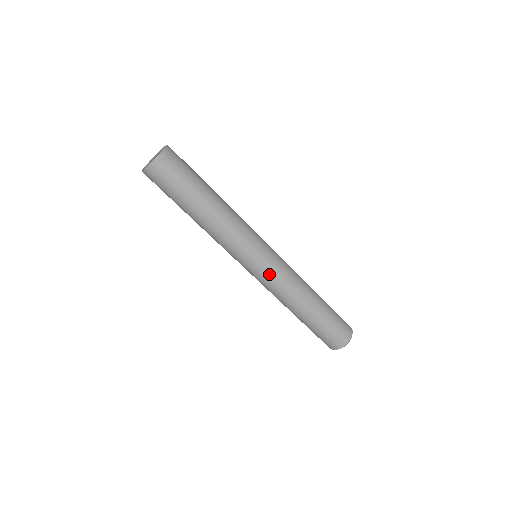
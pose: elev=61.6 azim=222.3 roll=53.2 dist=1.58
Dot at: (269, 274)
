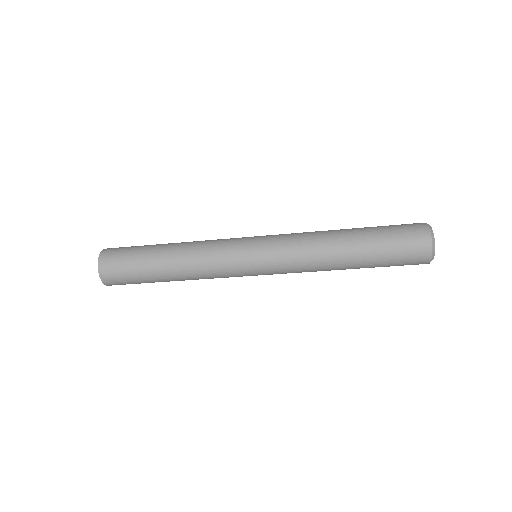
Dot at: occluded
